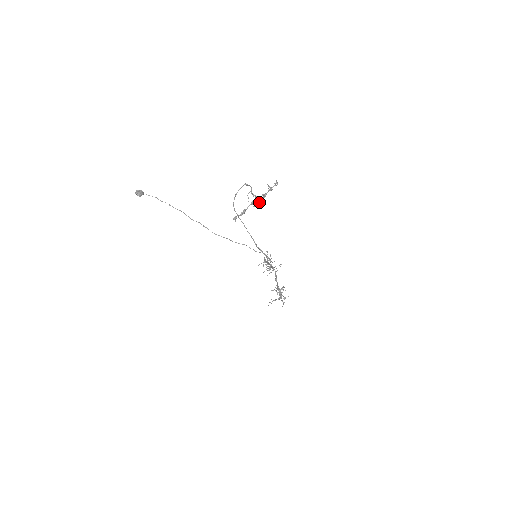
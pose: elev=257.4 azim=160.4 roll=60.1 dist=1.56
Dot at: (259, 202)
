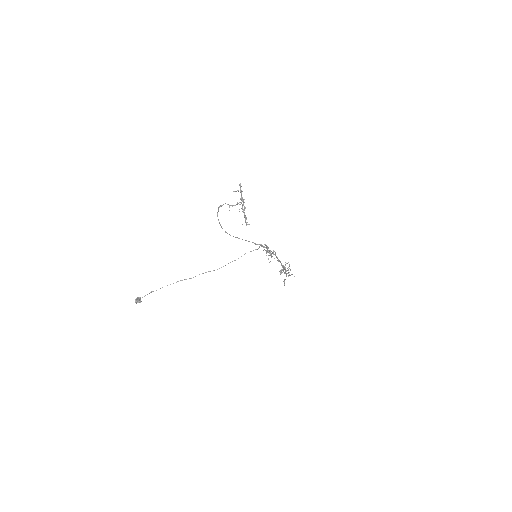
Dot at: occluded
